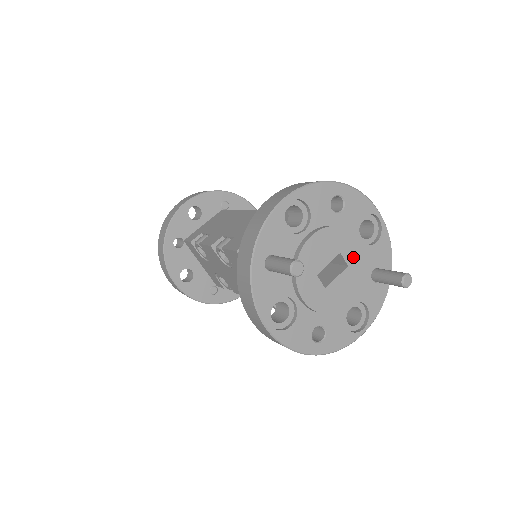
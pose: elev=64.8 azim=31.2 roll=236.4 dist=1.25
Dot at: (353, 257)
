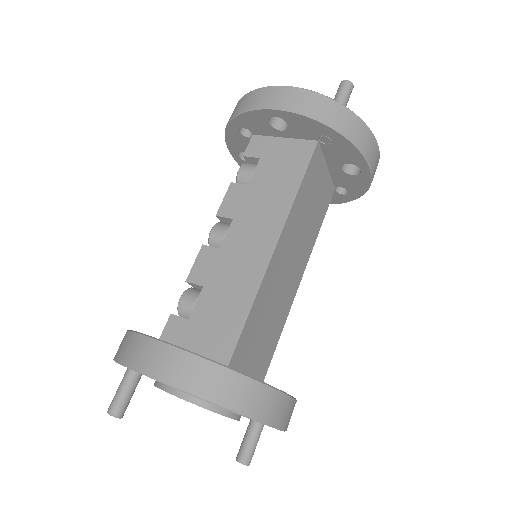
Dot at: occluded
